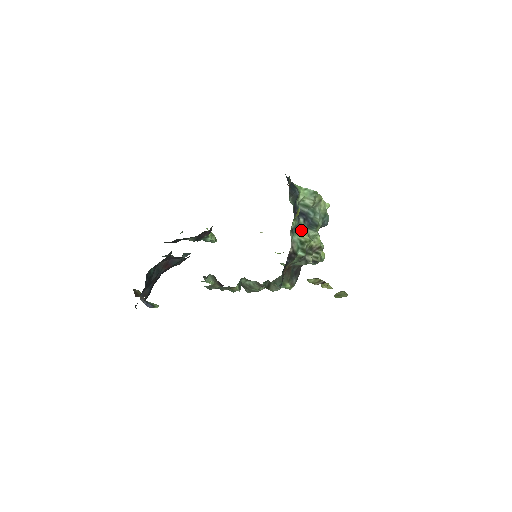
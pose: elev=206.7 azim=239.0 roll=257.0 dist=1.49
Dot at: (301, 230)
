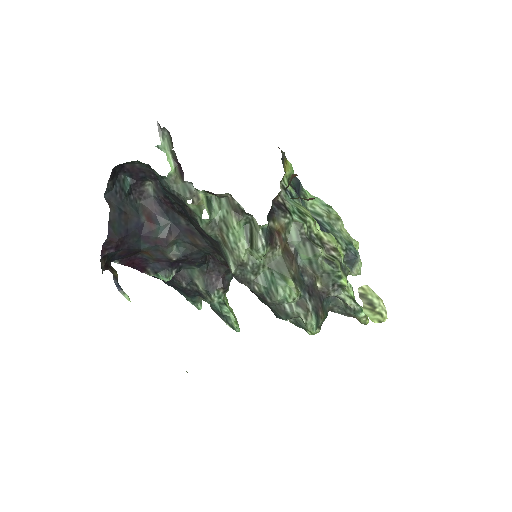
Dot at: (301, 206)
